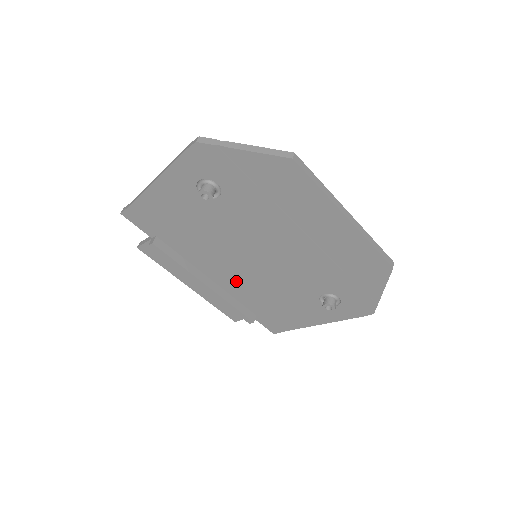
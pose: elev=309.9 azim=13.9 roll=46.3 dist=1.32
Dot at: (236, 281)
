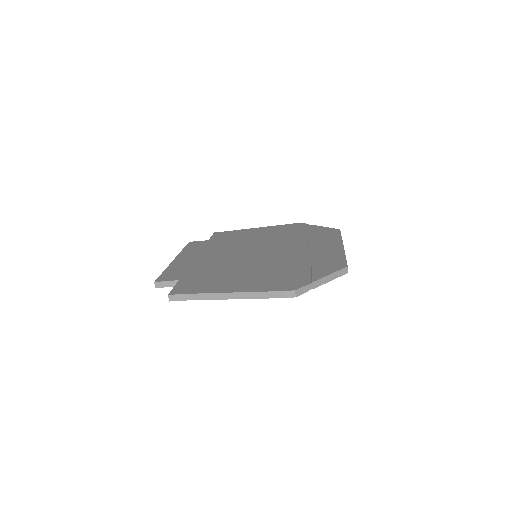
Dot at: occluded
